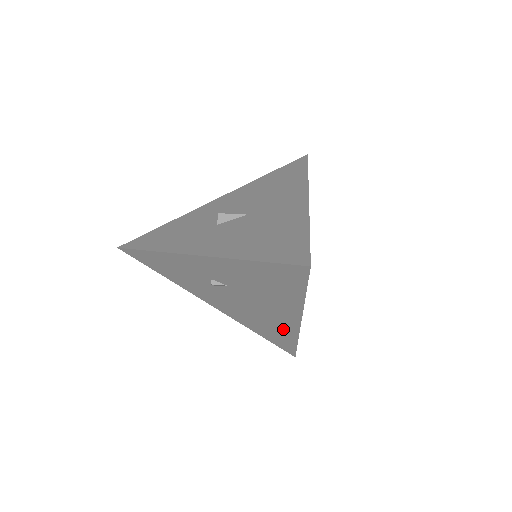
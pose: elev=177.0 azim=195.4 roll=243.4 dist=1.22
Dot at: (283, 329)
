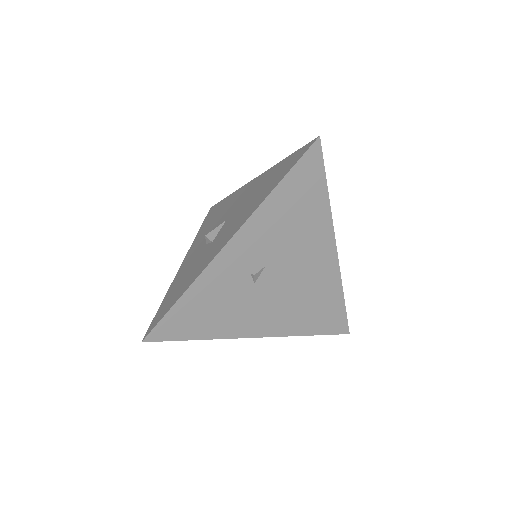
Dot at: (327, 286)
